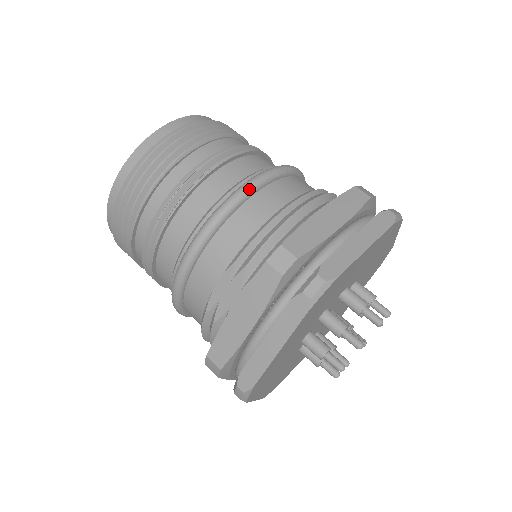
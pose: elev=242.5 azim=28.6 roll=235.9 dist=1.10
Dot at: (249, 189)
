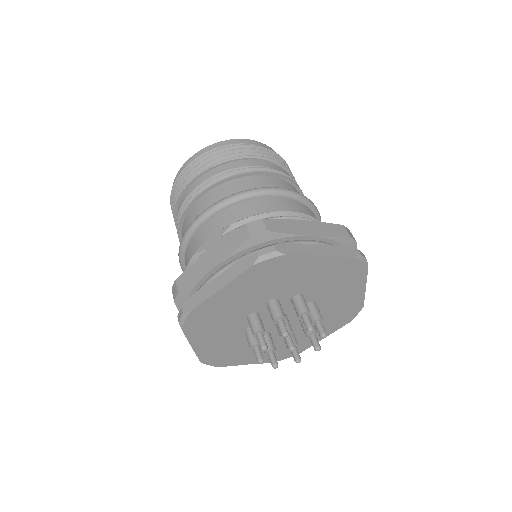
Dot at: (269, 191)
